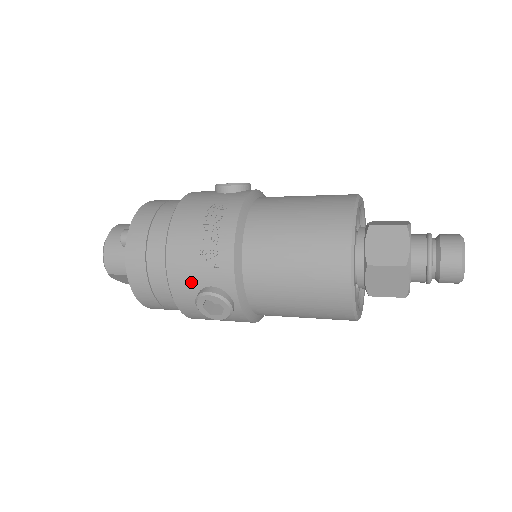
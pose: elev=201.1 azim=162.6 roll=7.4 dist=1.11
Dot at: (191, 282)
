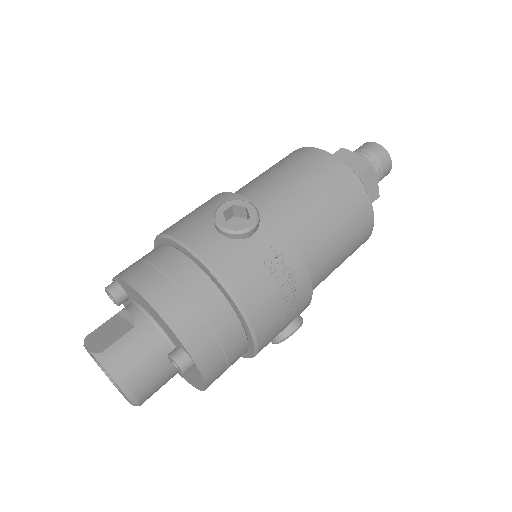
Dot at: occluded
